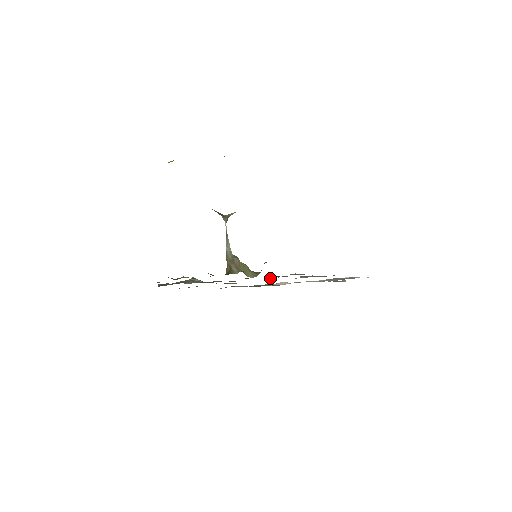
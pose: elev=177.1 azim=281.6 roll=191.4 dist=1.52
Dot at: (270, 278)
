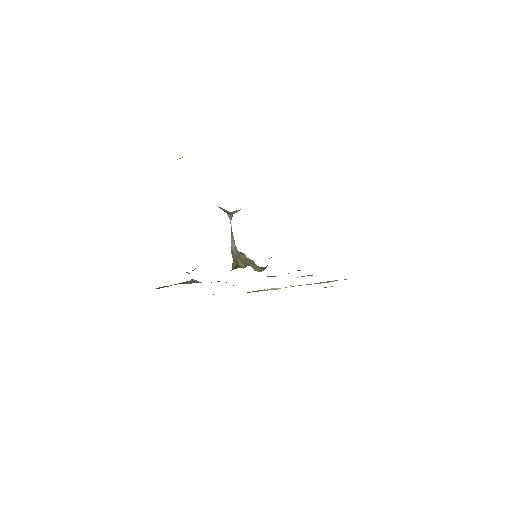
Dot at: (272, 276)
